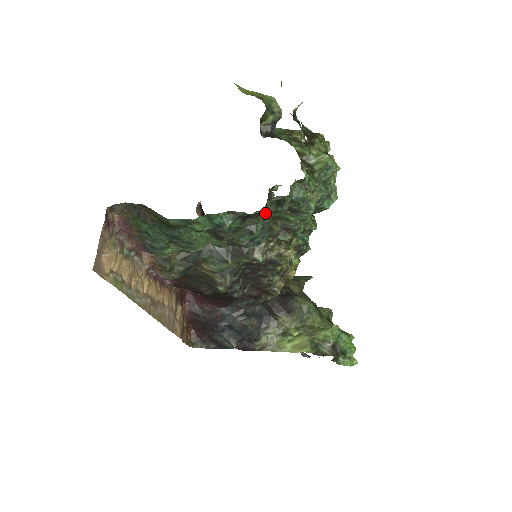
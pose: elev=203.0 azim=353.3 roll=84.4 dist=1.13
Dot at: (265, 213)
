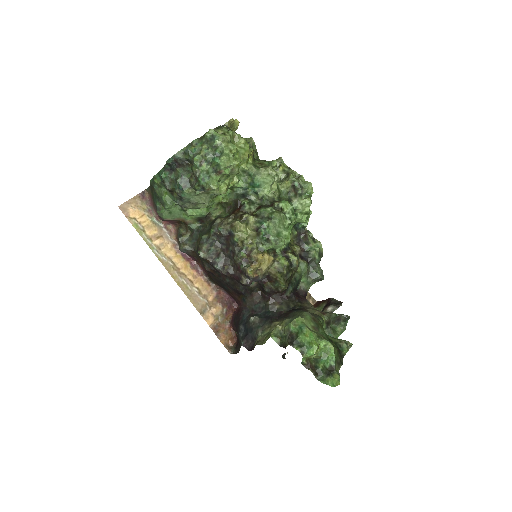
Dot at: (181, 168)
